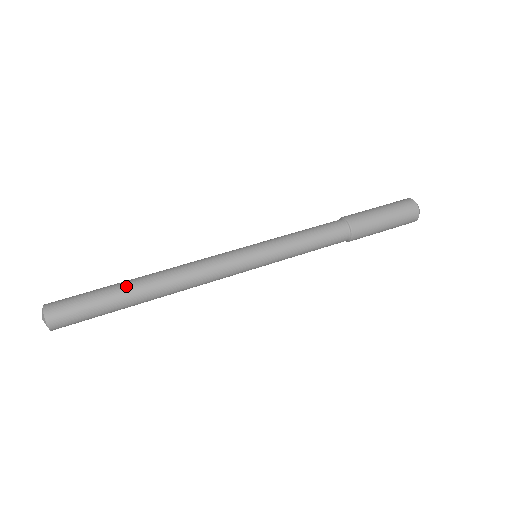
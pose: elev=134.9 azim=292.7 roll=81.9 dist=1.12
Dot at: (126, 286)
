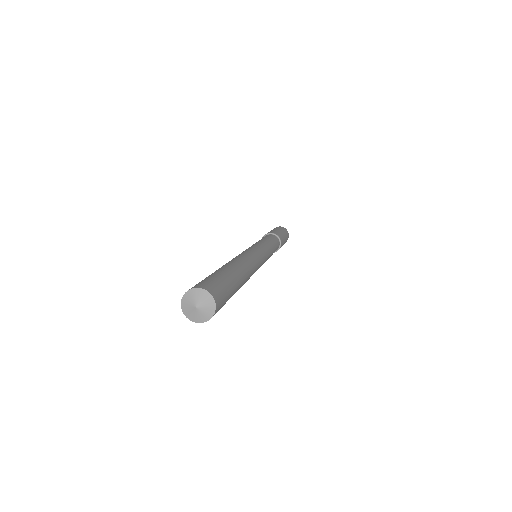
Dot at: (229, 267)
